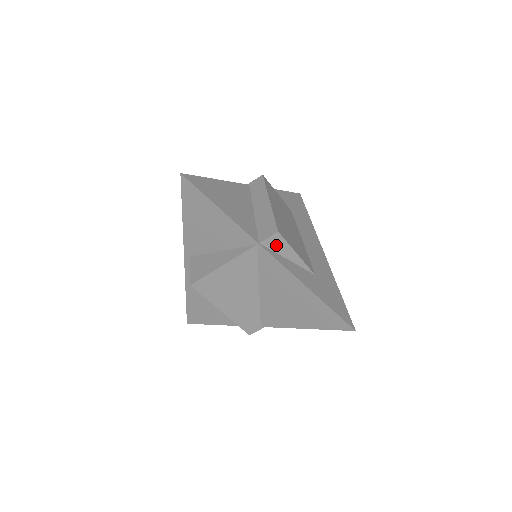
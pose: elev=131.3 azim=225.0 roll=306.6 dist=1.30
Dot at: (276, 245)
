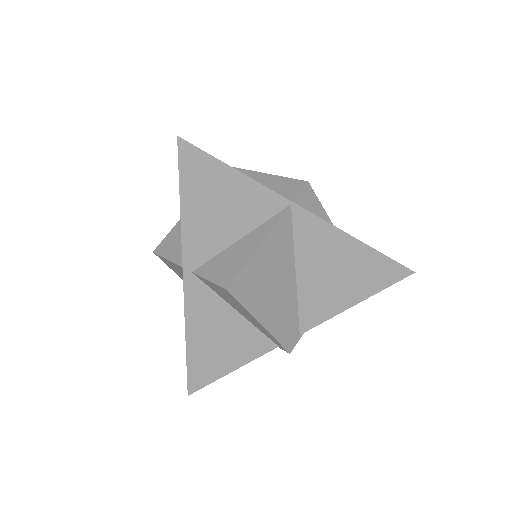
Dot at: (307, 202)
